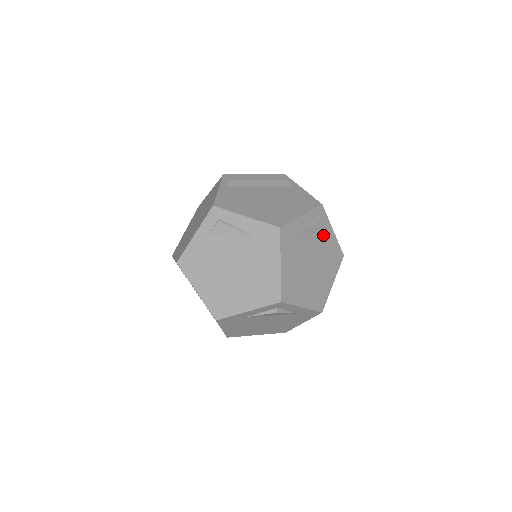
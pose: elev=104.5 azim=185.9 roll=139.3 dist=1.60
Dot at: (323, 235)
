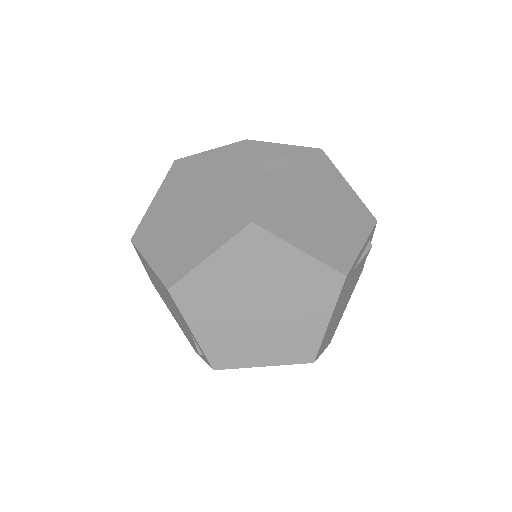
Dot at: occluded
